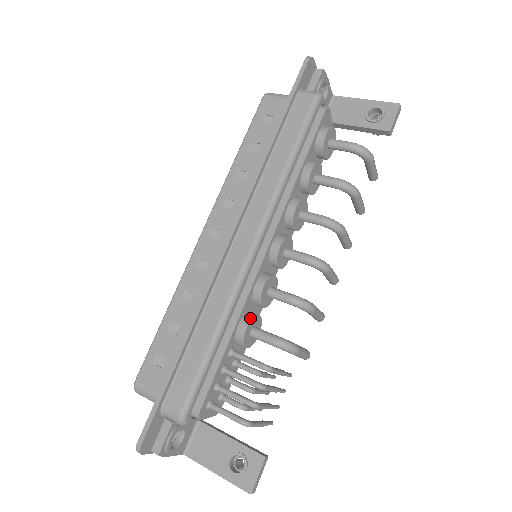
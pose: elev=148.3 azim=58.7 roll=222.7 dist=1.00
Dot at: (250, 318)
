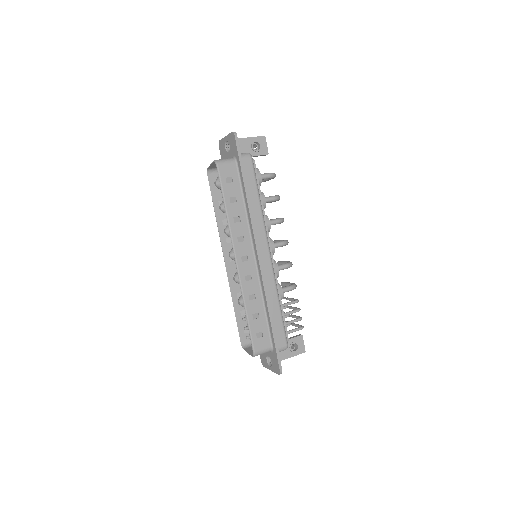
Dot at: (280, 286)
